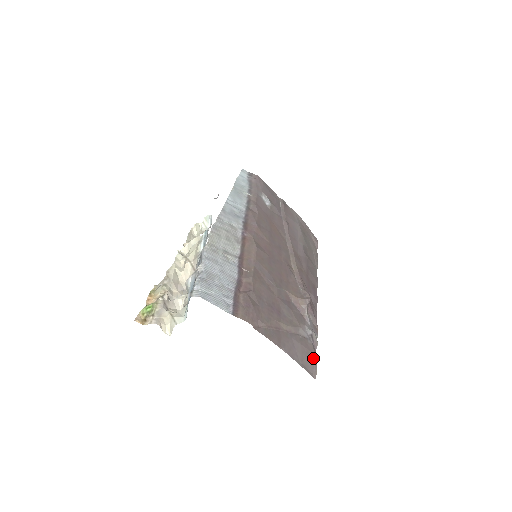
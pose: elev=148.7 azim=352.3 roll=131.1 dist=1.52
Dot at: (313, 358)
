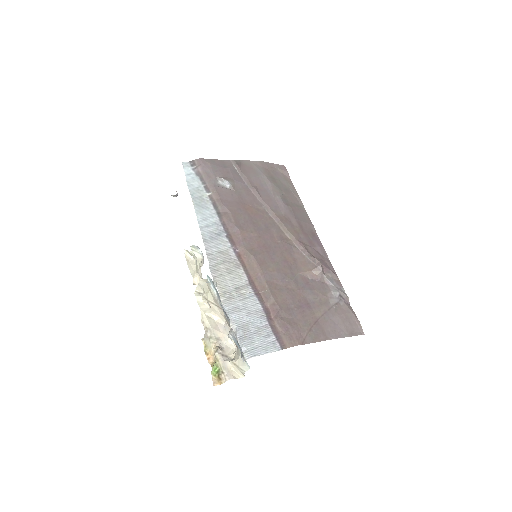
Dot at: (353, 317)
